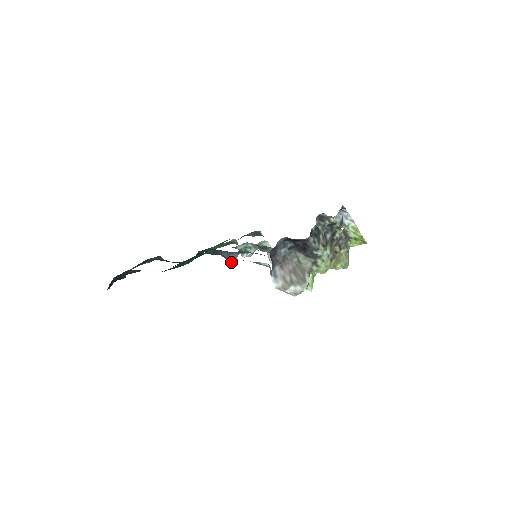
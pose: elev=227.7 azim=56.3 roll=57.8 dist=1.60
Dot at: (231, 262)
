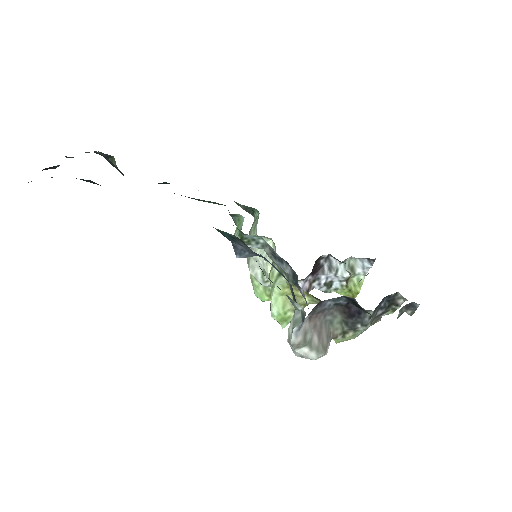
Dot at: (237, 257)
